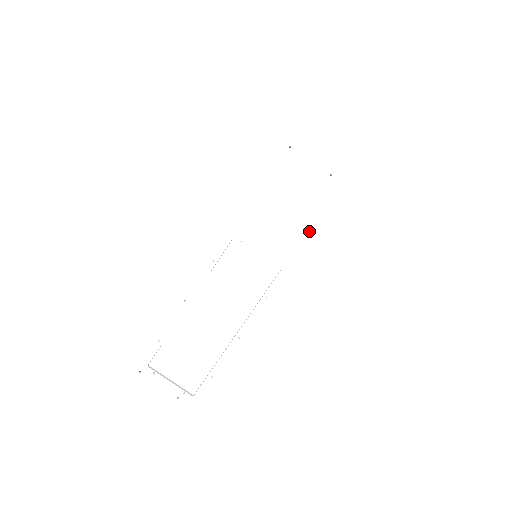
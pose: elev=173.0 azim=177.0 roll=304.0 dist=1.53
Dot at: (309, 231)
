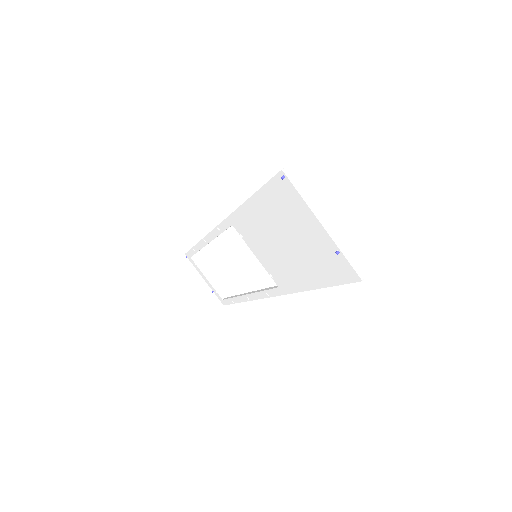
Dot at: (307, 282)
